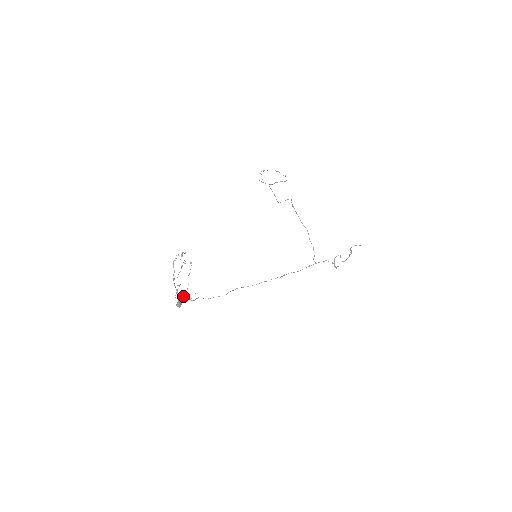
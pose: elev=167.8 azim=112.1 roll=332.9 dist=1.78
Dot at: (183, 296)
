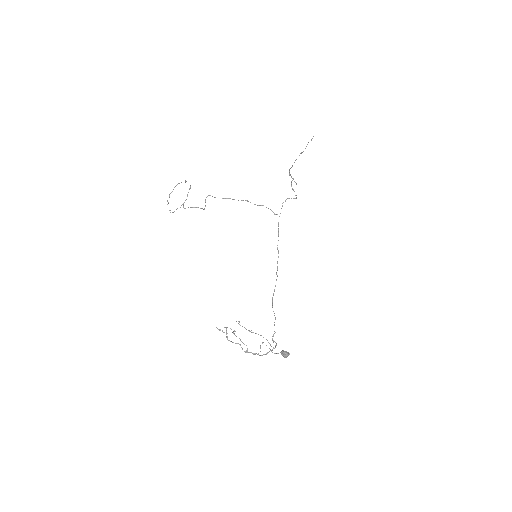
Dot at: (269, 351)
